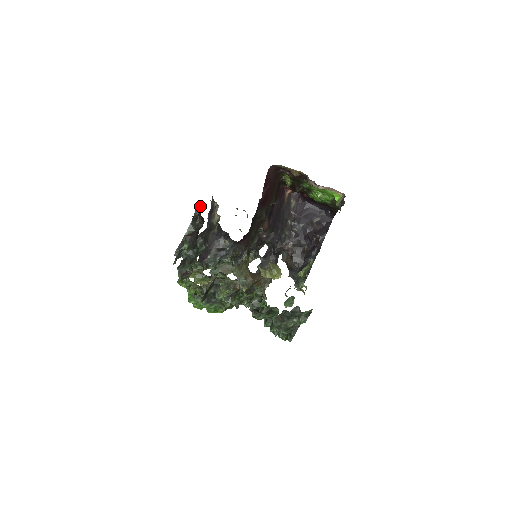
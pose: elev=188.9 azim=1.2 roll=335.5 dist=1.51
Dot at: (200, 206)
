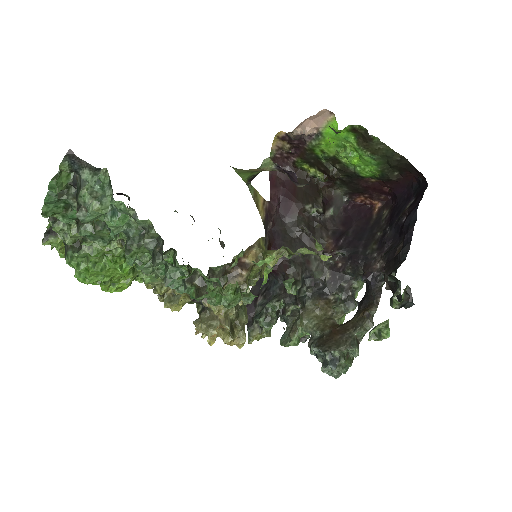
Dot at: occluded
